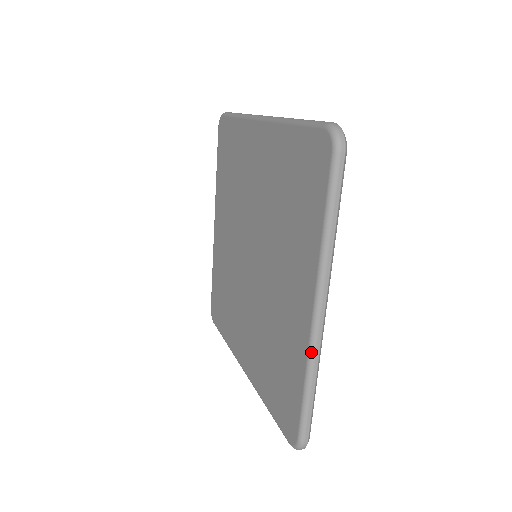
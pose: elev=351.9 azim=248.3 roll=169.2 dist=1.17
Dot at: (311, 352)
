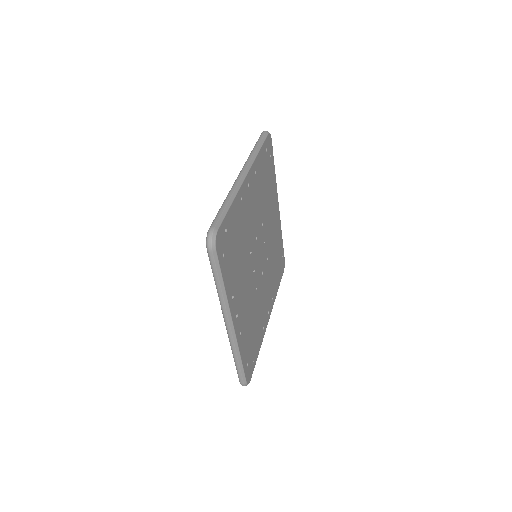
Dot at: (230, 343)
